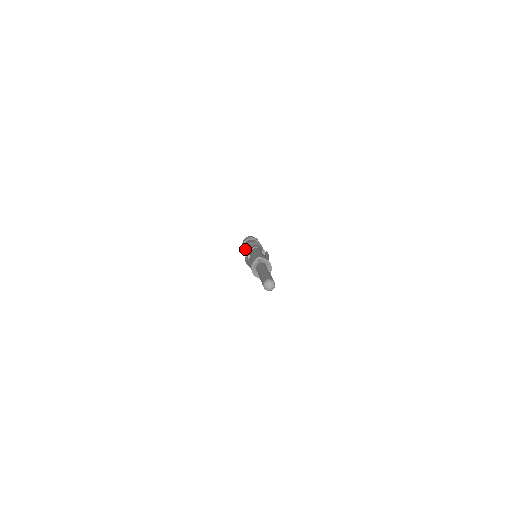
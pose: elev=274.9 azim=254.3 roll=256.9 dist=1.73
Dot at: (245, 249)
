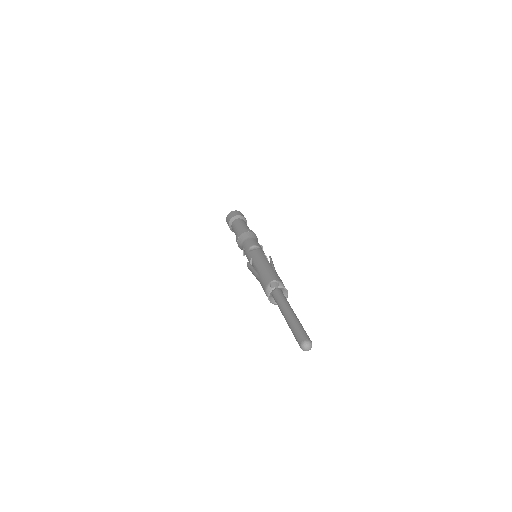
Dot at: (239, 240)
